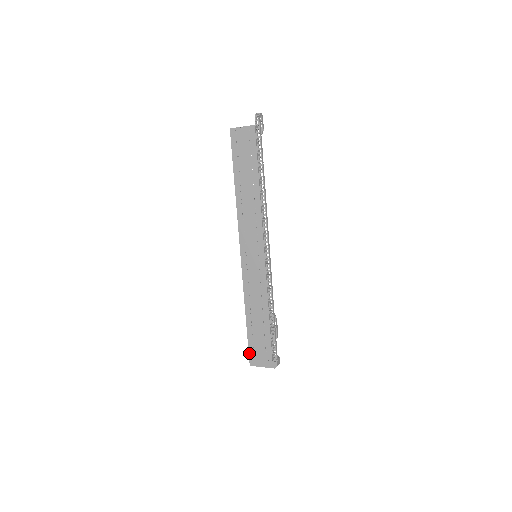
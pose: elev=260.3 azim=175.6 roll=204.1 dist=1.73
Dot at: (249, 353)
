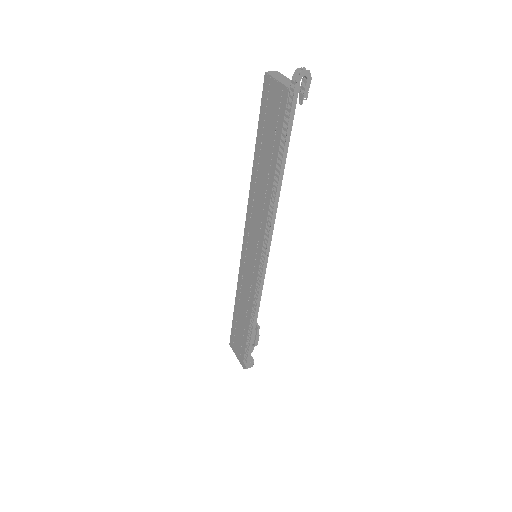
Dot at: (231, 335)
